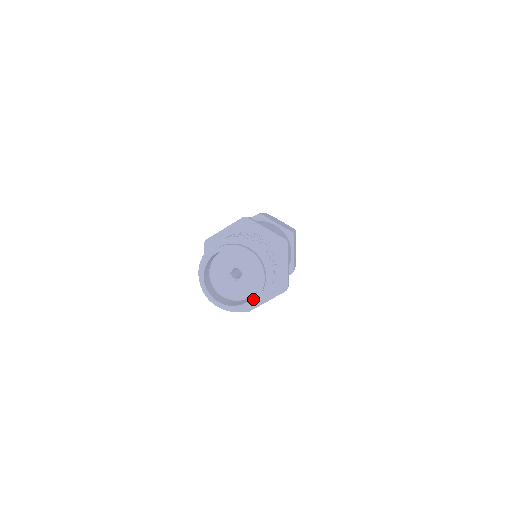
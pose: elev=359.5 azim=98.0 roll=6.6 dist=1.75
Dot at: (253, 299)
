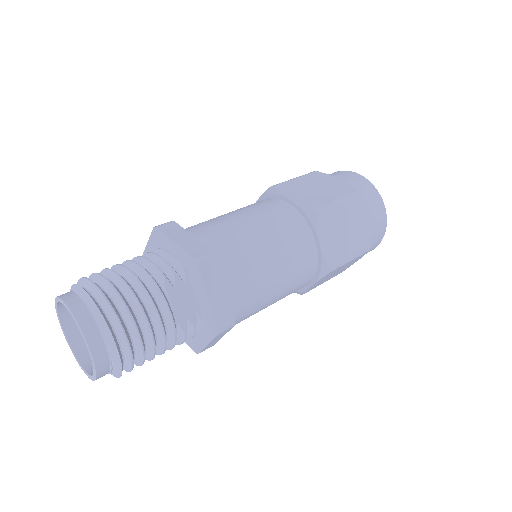
Dot at: (94, 372)
